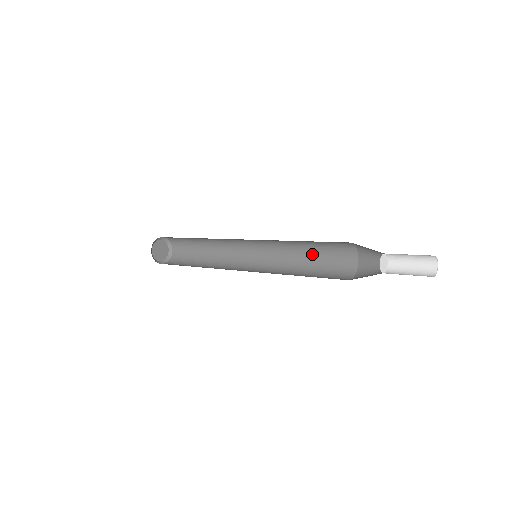
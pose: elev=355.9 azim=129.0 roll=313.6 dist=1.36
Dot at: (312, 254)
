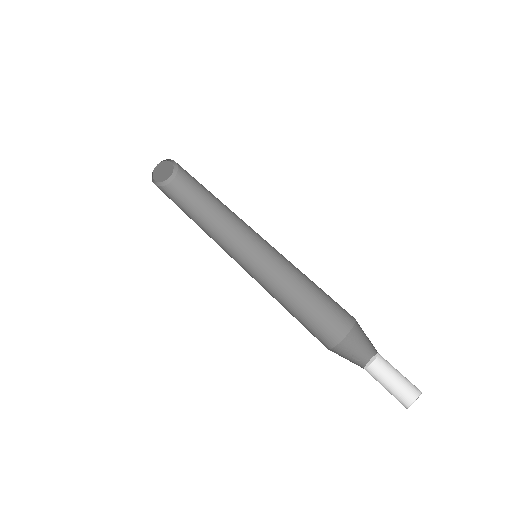
Dot at: (311, 281)
